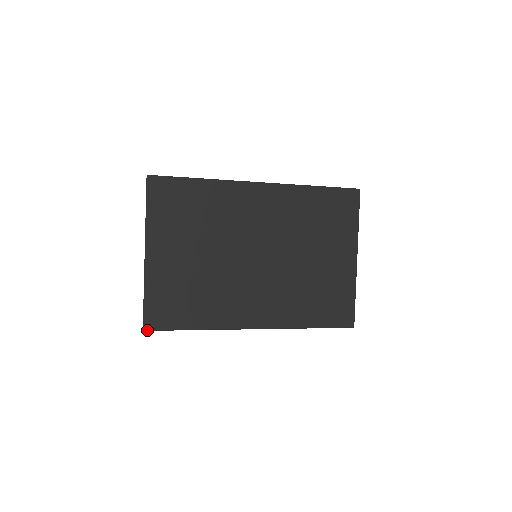
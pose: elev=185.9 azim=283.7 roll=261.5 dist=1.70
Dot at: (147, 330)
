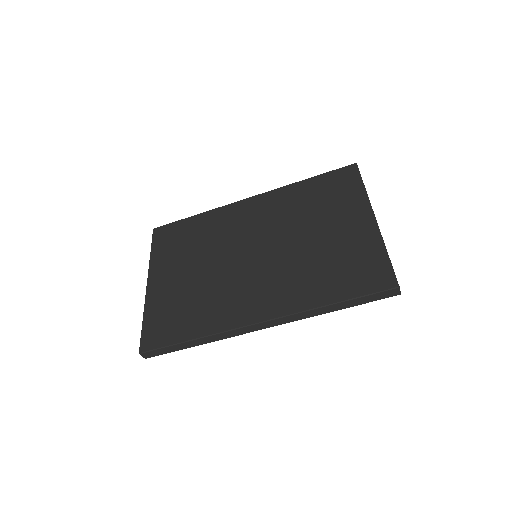
Dot at: (143, 352)
